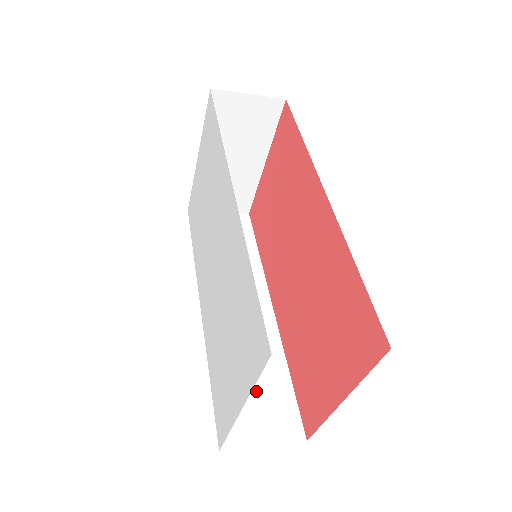
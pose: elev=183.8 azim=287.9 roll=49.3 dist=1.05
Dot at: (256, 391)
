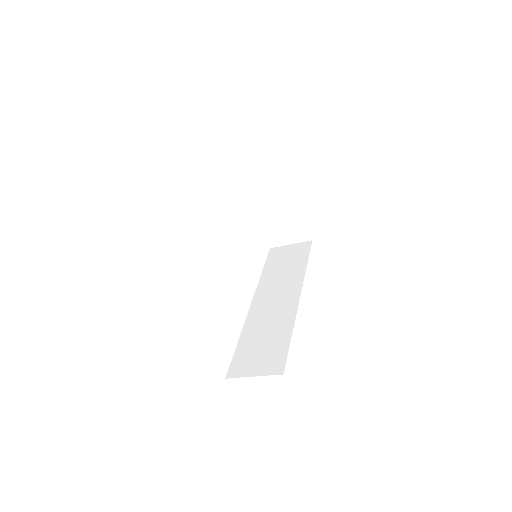
Dot at: (263, 347)
